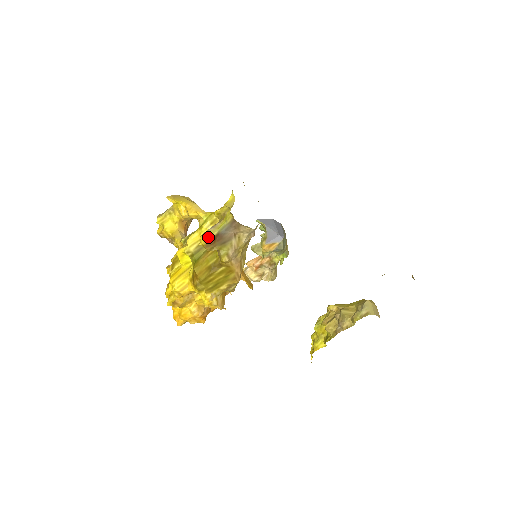
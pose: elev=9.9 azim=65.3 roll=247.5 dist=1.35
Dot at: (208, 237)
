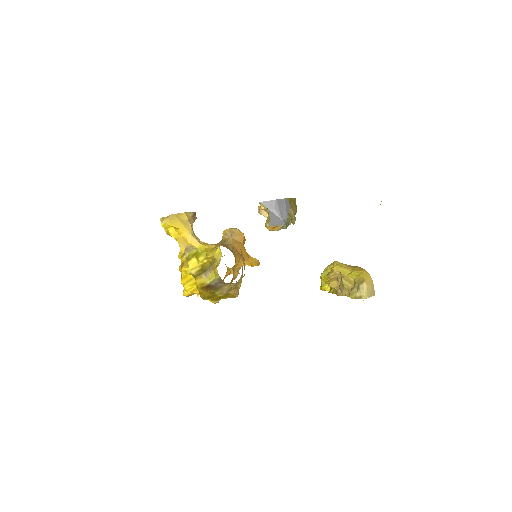
Dot at: (202, 283)
